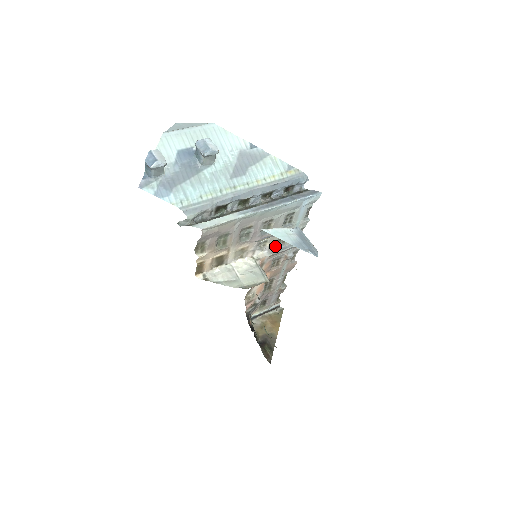
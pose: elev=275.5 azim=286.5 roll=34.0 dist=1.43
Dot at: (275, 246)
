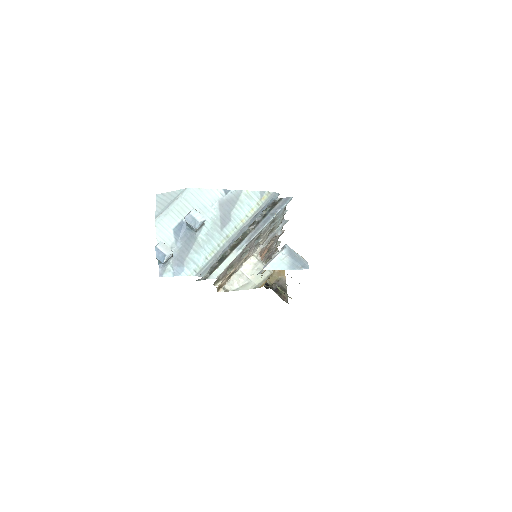
Dot at: (267, 238)
